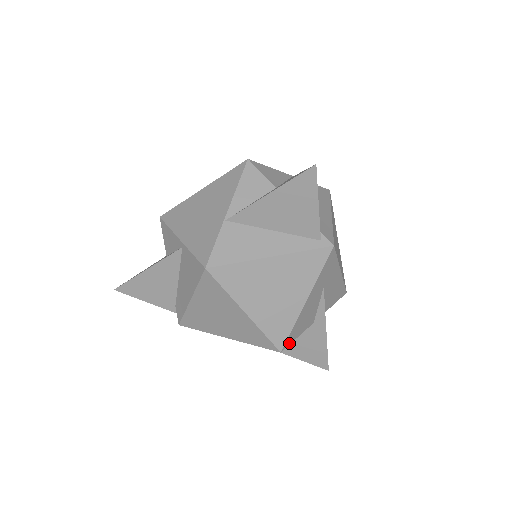
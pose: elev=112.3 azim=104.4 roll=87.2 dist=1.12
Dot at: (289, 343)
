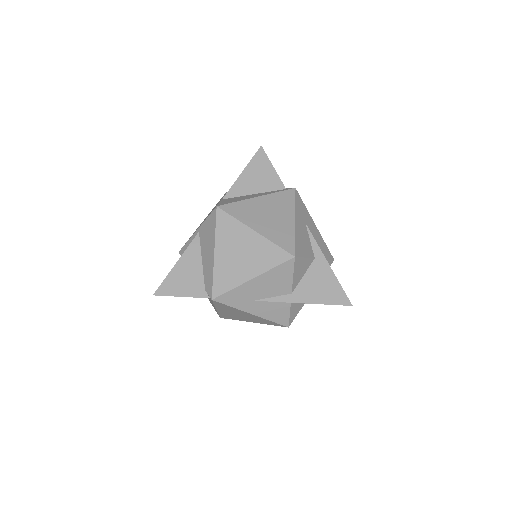
Dot at: (299, 255)
